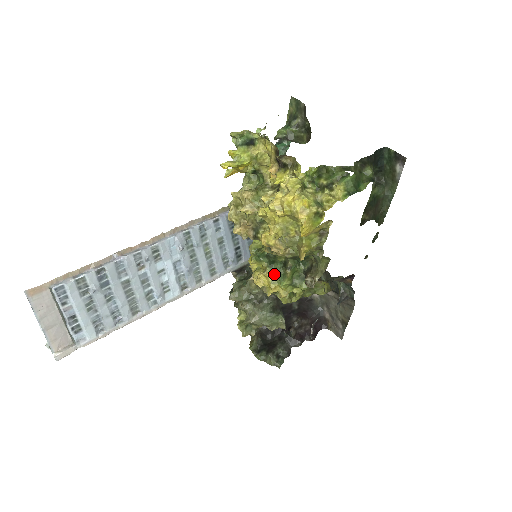
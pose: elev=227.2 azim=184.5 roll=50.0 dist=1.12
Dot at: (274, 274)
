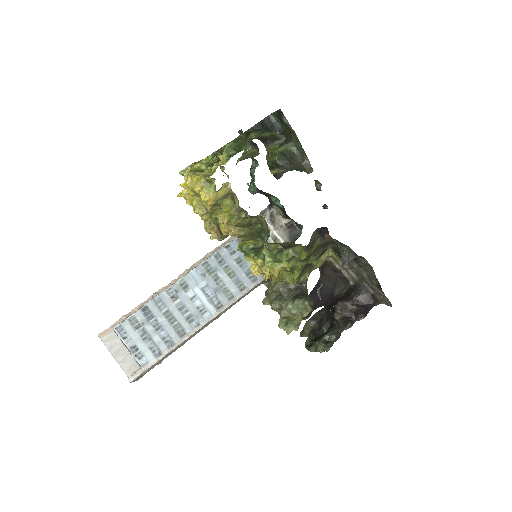
Dot at: (258, 259)
